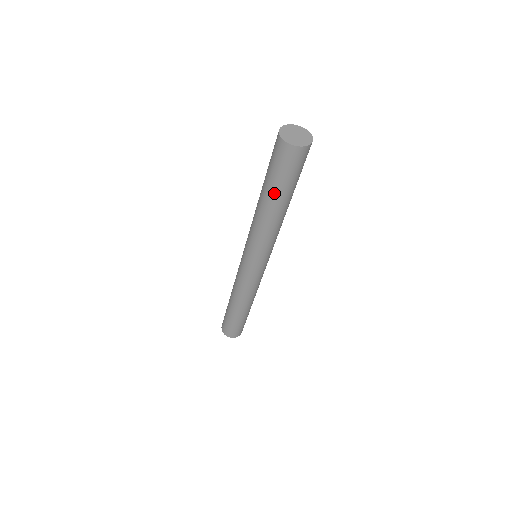
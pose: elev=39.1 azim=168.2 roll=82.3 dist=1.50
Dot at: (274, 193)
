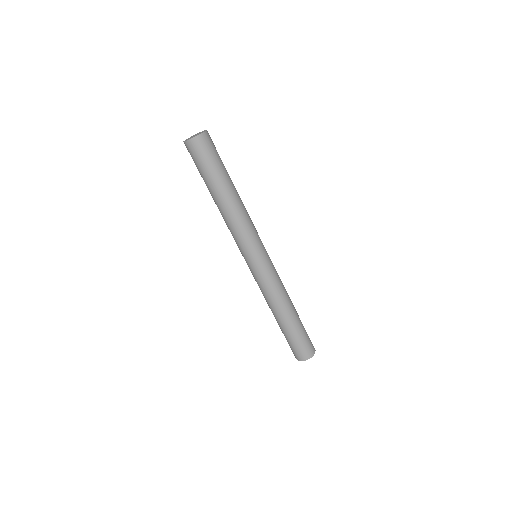
Dot at: (217, 182)
